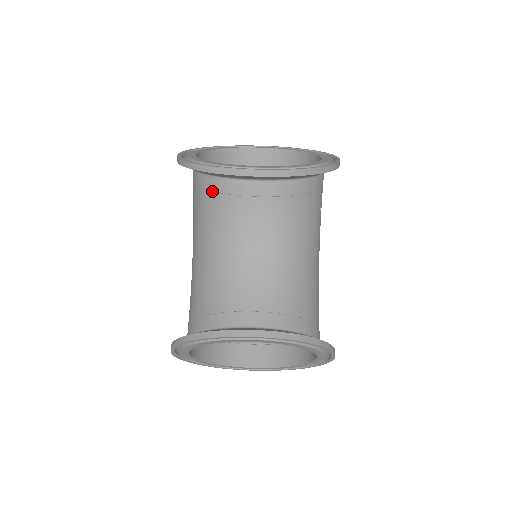
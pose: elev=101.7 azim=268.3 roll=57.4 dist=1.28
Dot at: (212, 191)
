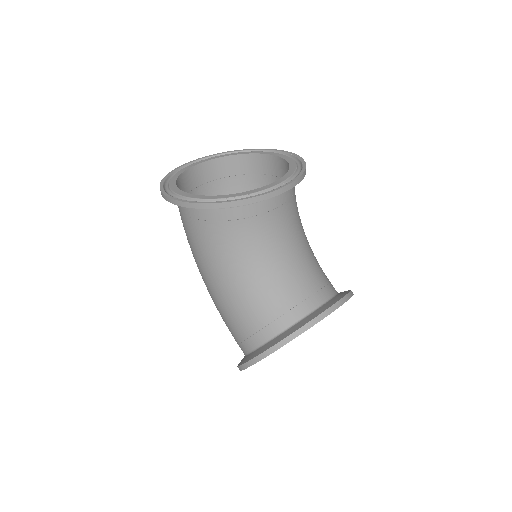
Dot at: (236, 219)
